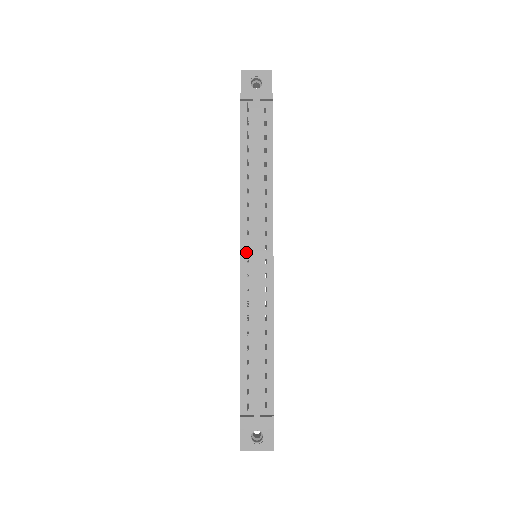
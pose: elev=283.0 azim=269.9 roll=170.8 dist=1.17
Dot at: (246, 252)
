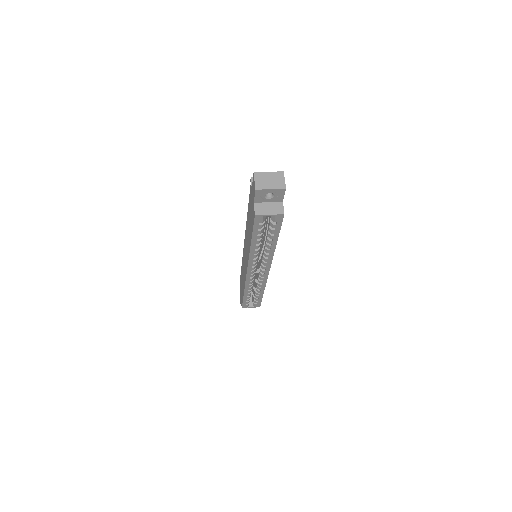
Dot at: occluded
